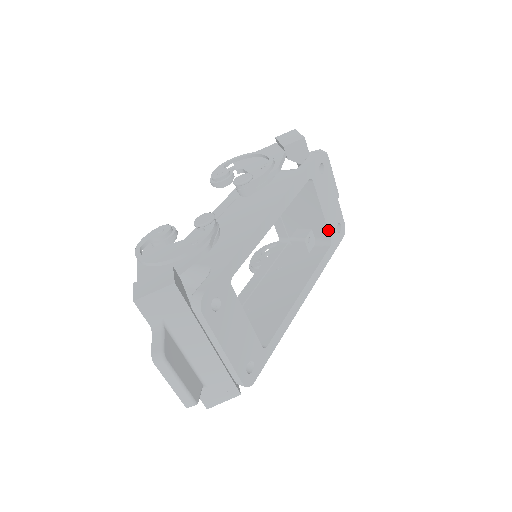
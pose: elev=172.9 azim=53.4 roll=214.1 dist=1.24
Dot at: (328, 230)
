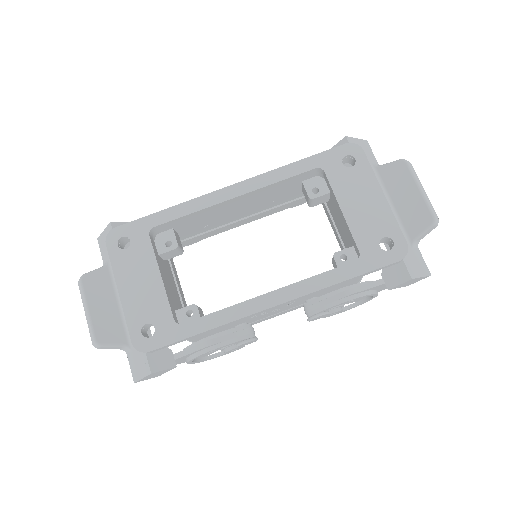
Dot at: (354, 238)
